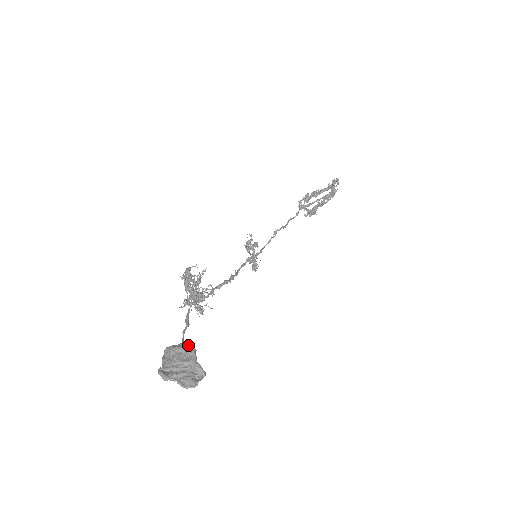
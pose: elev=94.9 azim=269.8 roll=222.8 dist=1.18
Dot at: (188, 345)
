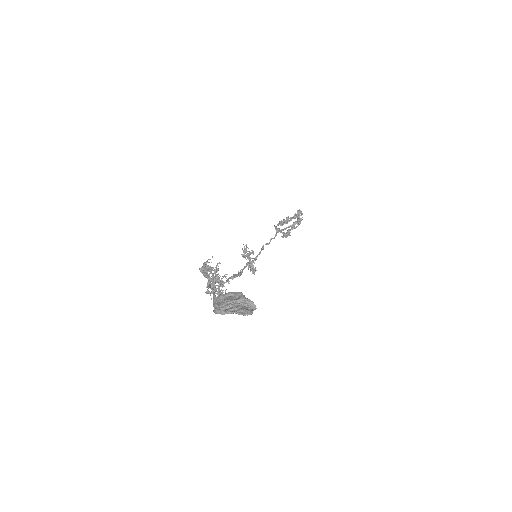
Dot at: occluded
